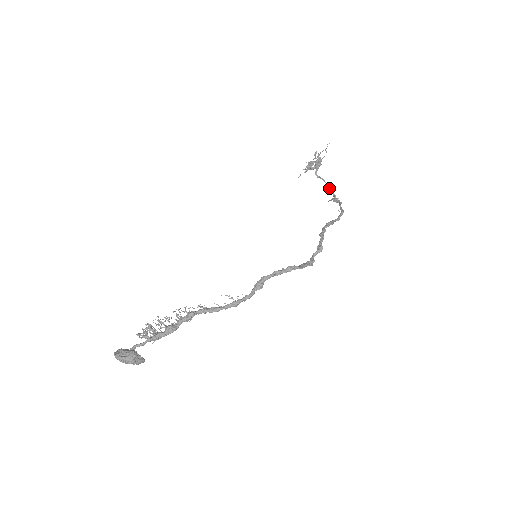
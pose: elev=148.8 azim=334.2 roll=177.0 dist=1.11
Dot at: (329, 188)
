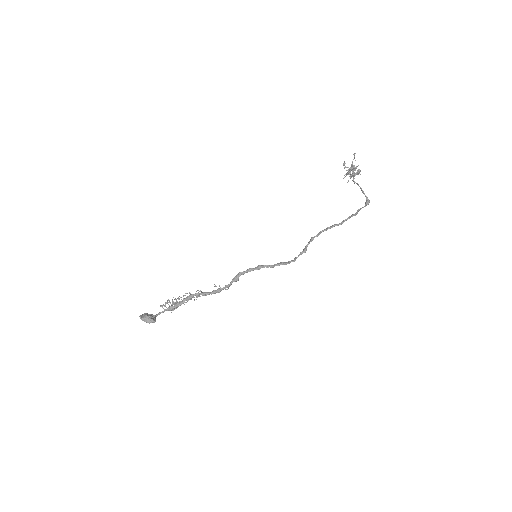
Dot at: (362, 192)
